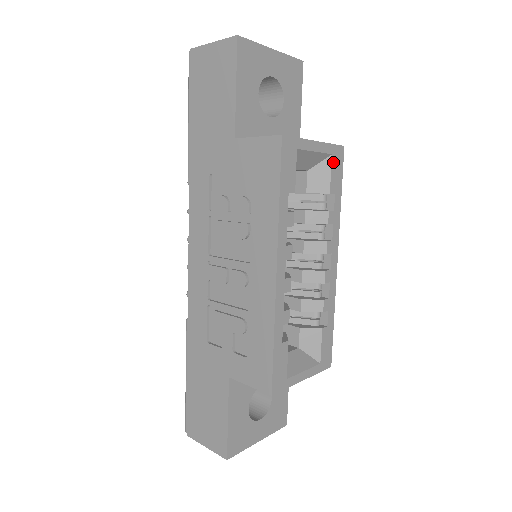
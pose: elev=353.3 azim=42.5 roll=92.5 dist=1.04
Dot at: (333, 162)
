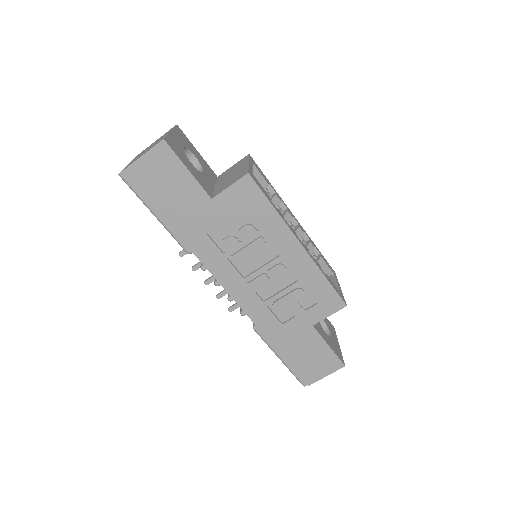
Dot at: (256, 167)
